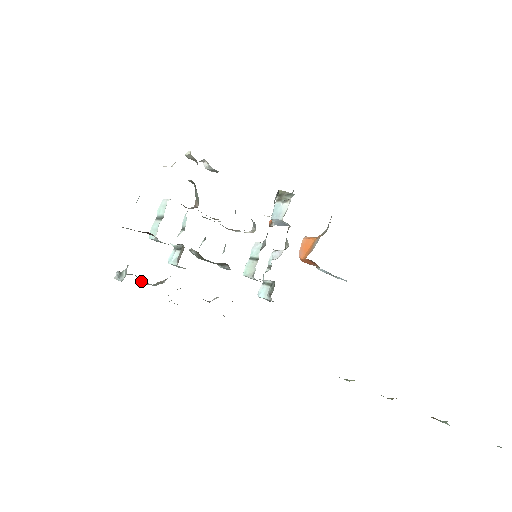
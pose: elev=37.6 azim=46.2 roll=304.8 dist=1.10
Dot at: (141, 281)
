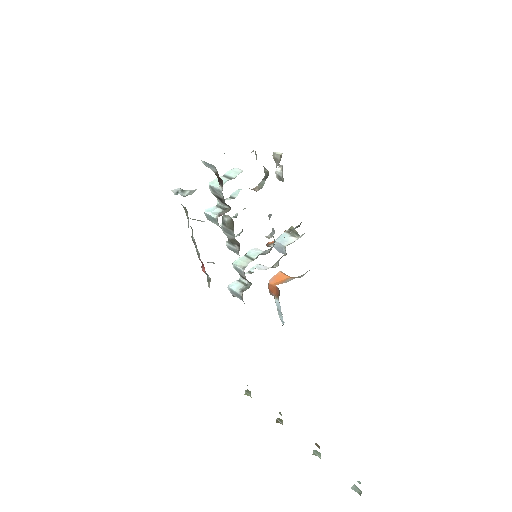
Dot at: occluded
